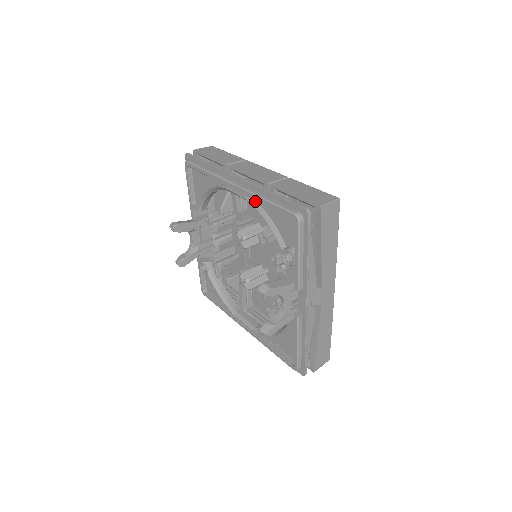
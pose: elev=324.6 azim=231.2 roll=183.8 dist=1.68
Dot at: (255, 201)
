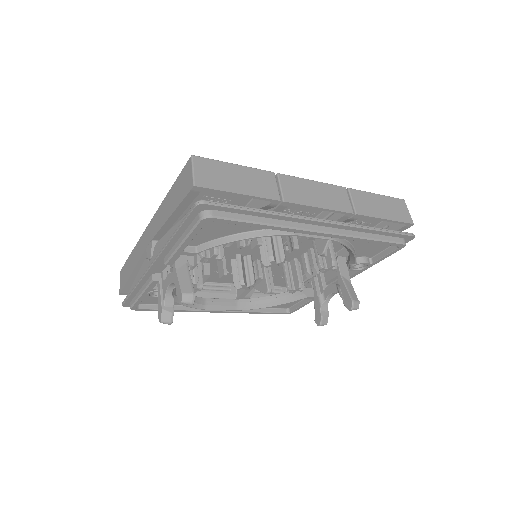
Dot at: occluded
